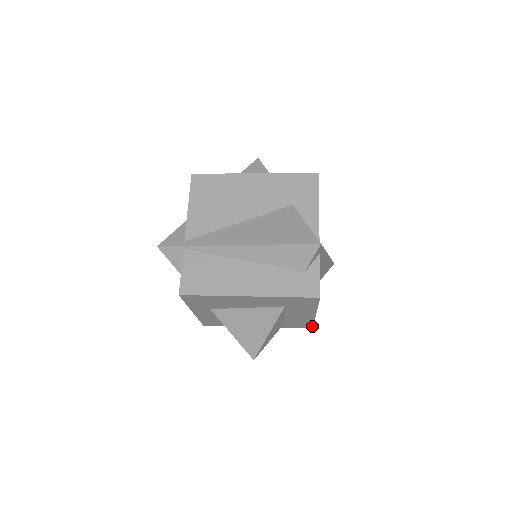
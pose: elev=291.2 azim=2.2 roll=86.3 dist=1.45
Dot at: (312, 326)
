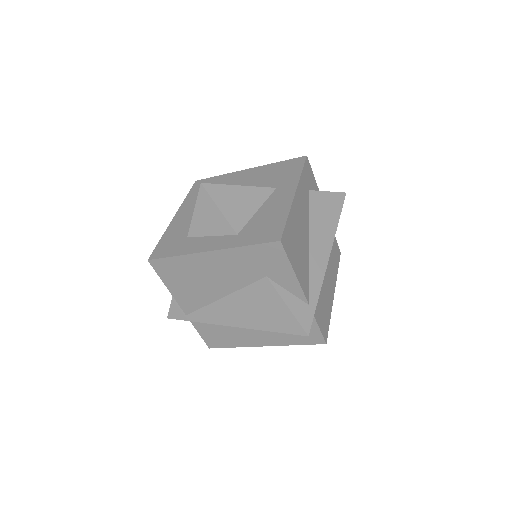
Dot at: (339, 258)
